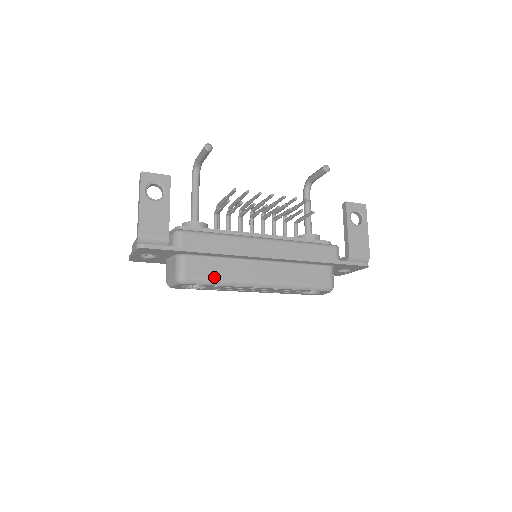
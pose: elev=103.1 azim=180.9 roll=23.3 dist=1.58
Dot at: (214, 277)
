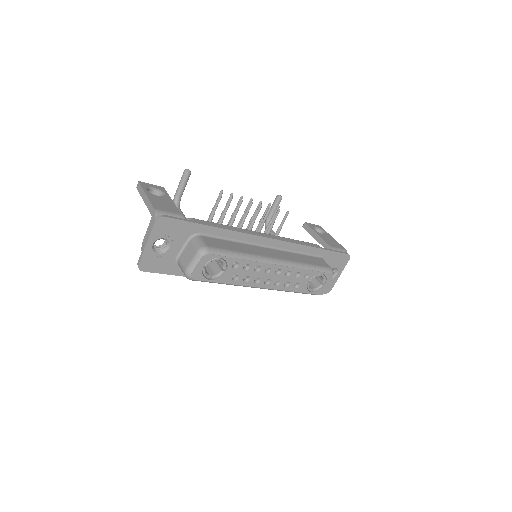
Dot at: (233, 250)
